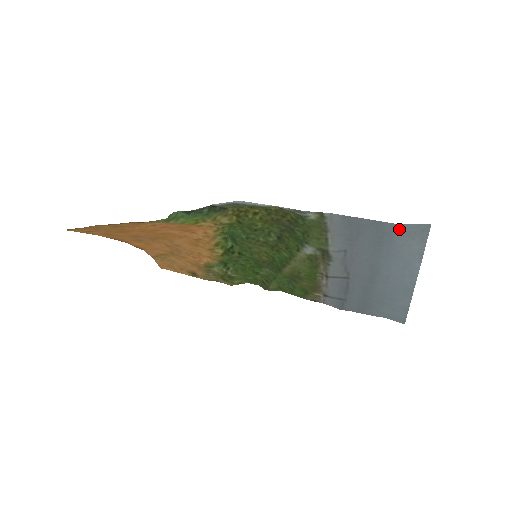
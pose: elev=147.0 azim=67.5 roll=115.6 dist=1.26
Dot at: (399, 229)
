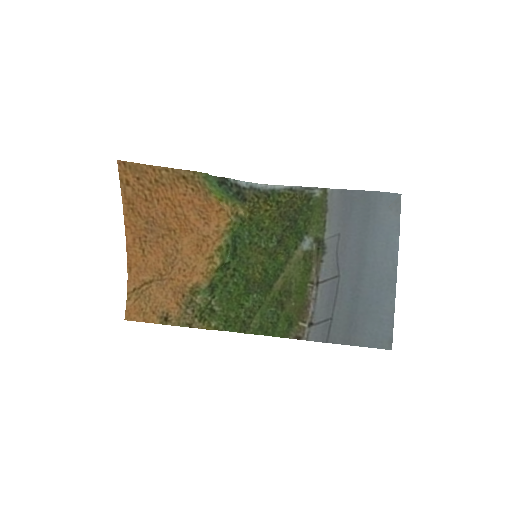
Dot at: (381, 198)
